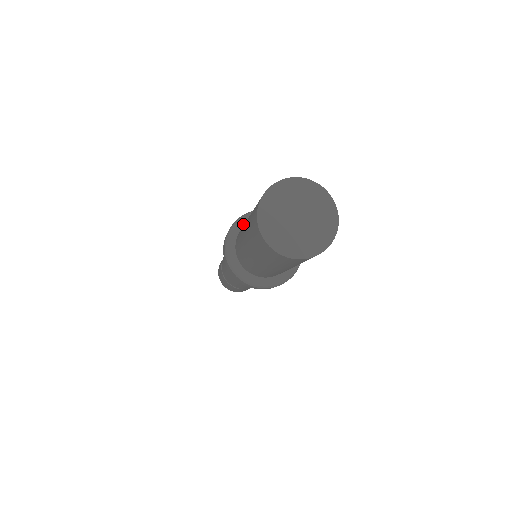
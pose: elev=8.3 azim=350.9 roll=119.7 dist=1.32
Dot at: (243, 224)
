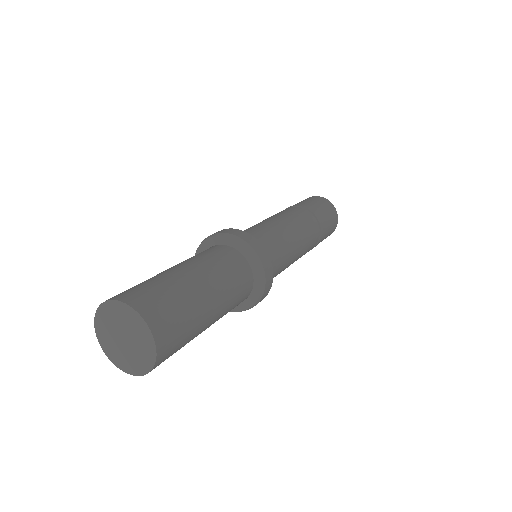
Dot at: (215, 243)
